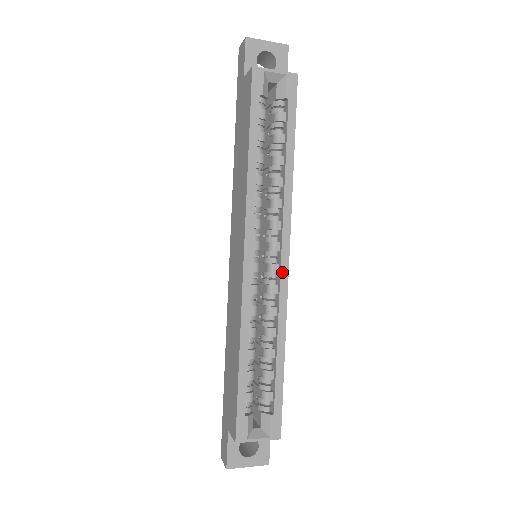
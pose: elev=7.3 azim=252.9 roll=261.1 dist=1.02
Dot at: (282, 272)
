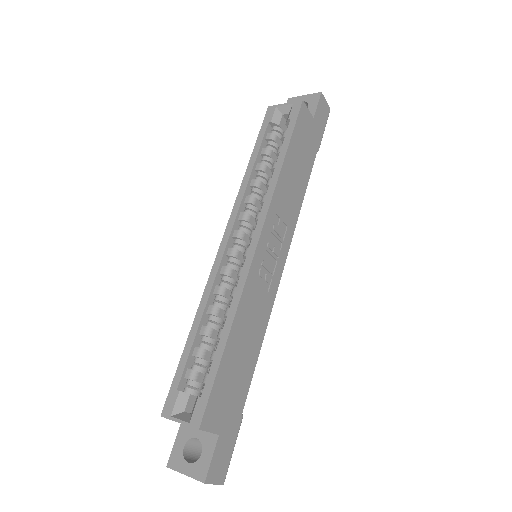
Dot at: (249, 254)
